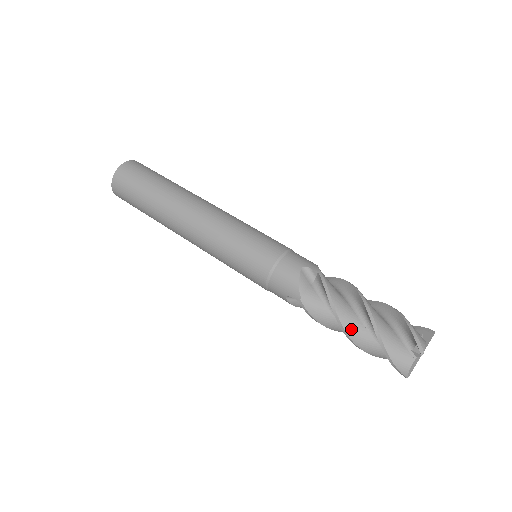
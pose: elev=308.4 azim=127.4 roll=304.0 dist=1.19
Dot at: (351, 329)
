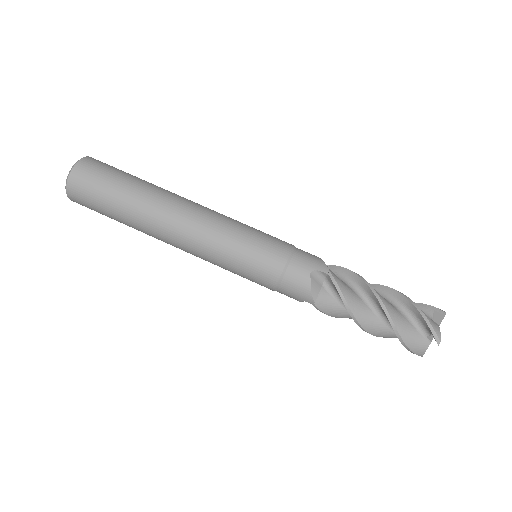
Dot at: (368, 325)
